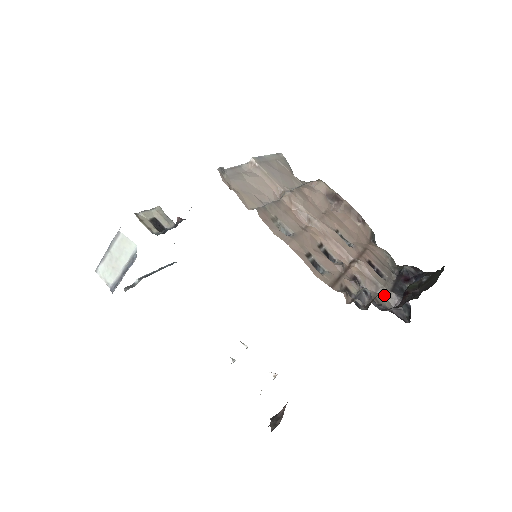
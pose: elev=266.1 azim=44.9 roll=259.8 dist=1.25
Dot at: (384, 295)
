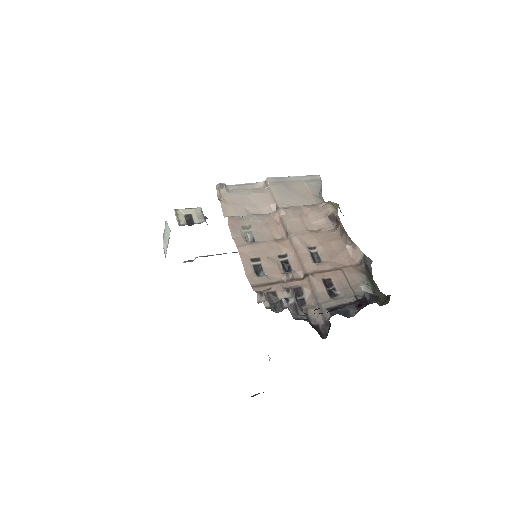
Dot at: (320, 310)
